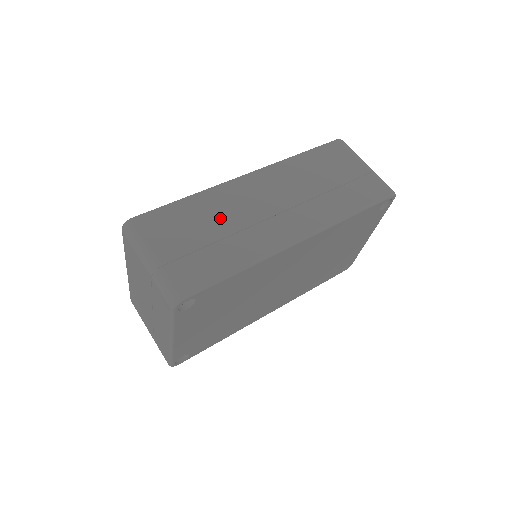
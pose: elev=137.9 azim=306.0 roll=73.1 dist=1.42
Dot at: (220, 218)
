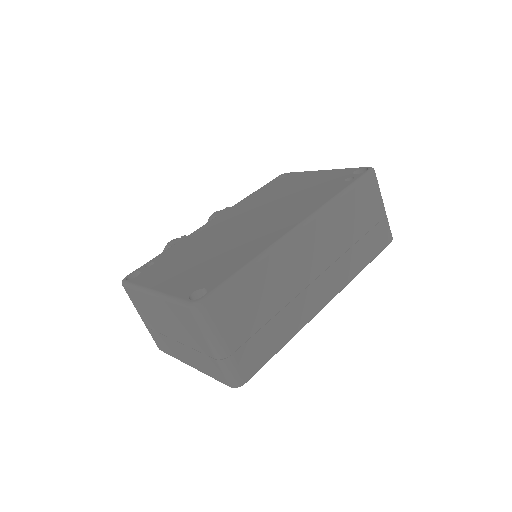
Dot at: (277, 289)
